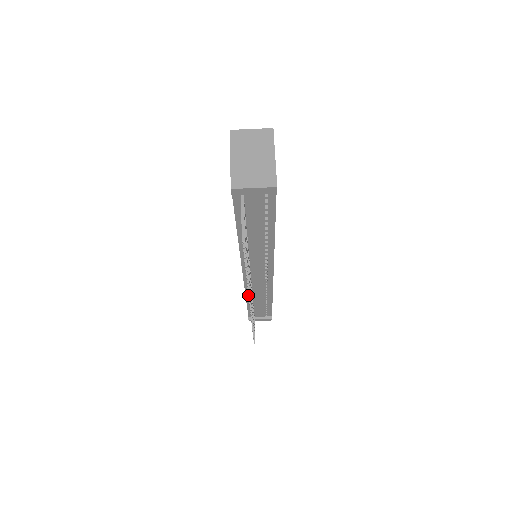
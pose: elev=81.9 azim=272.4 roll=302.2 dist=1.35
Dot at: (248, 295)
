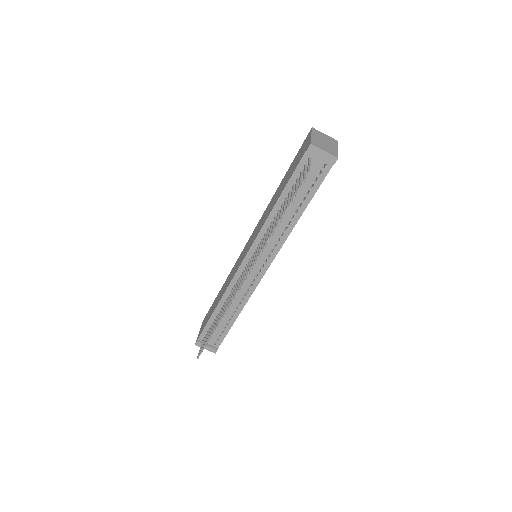
Dot at: (258, 256)
